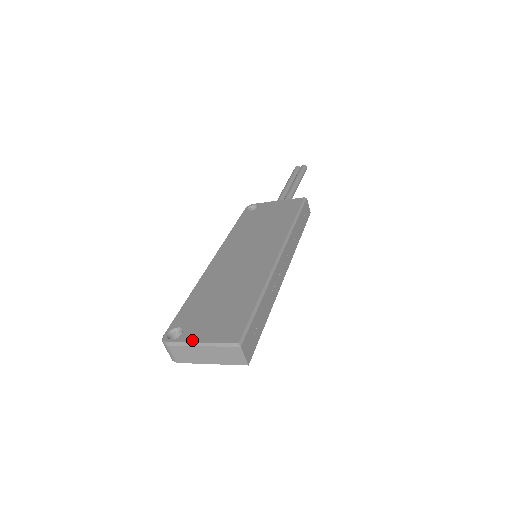
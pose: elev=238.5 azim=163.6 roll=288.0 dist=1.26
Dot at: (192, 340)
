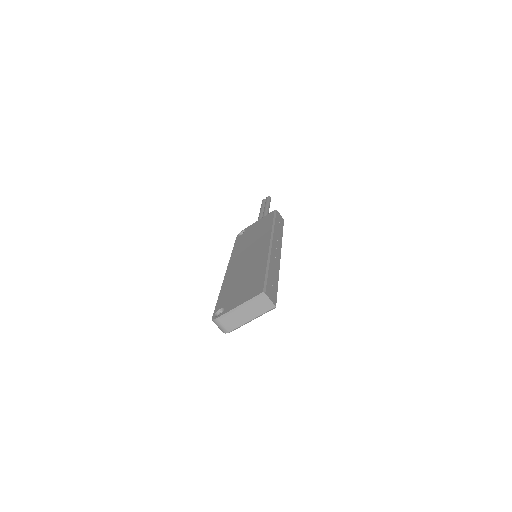
Dot at: (232, 308)
